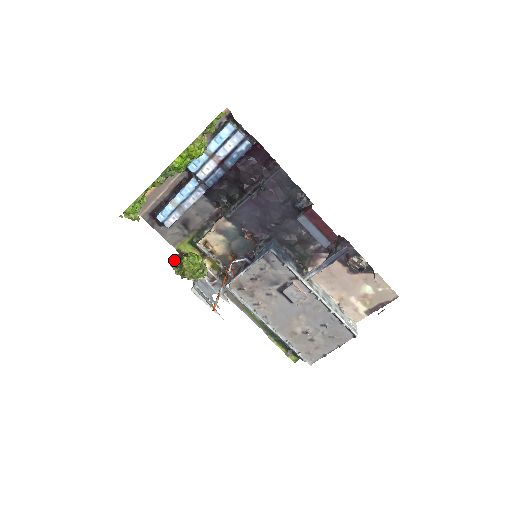
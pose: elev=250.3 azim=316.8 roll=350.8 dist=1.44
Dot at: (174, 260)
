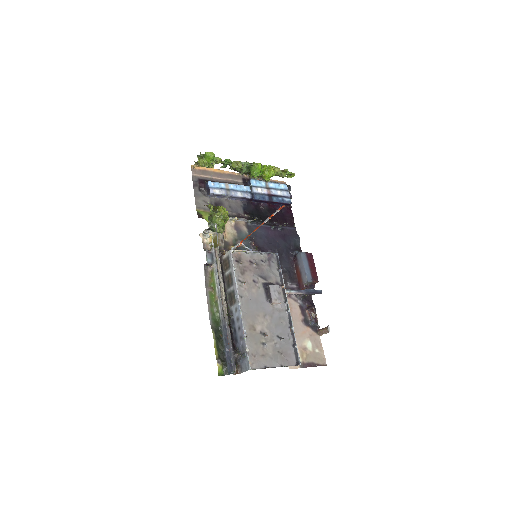
Dot at: occluded
